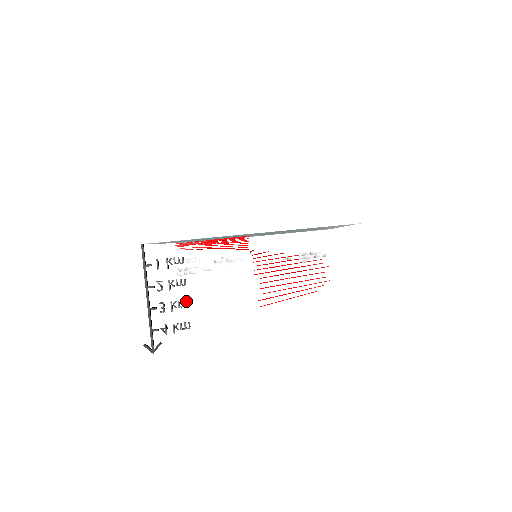
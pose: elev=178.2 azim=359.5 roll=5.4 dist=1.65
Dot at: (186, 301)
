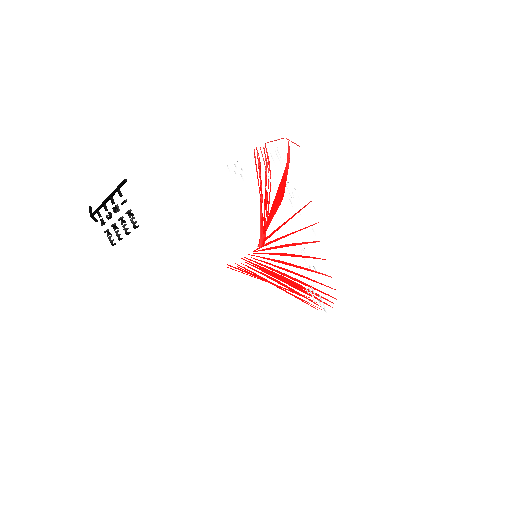
Dot at: (120, 238)
